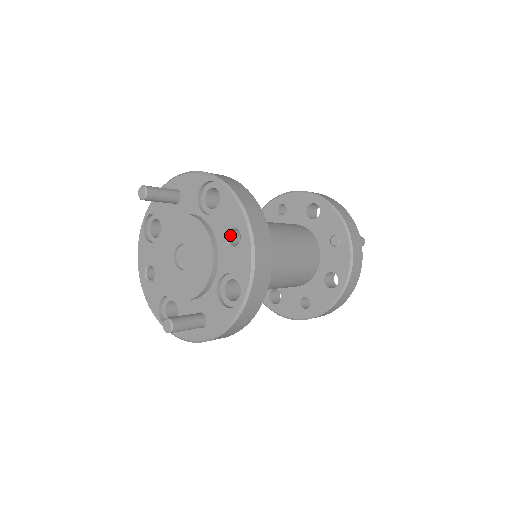
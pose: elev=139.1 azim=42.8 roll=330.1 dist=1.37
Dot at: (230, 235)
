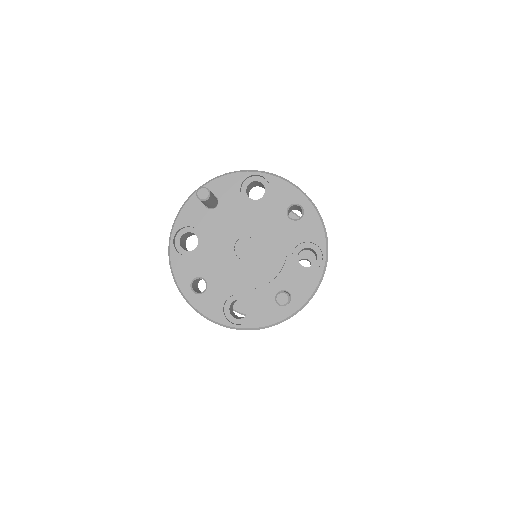
Dot at: occluded
